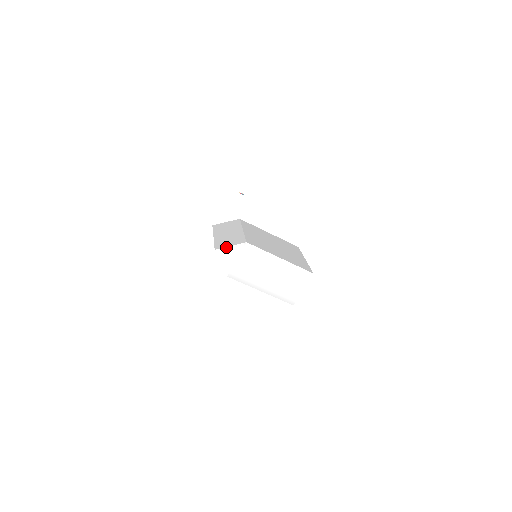
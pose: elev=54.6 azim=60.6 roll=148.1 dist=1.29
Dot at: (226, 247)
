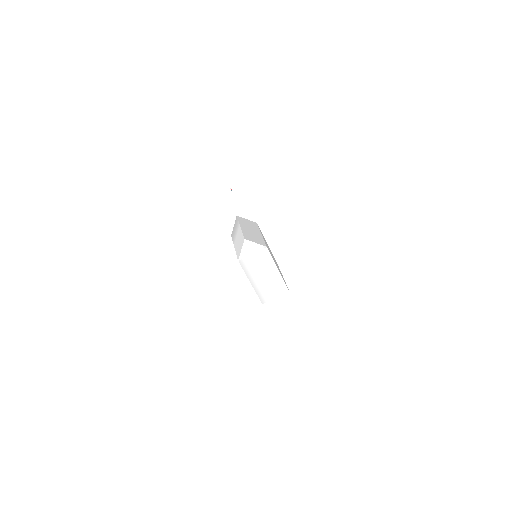
Dot at: (253, 242)
